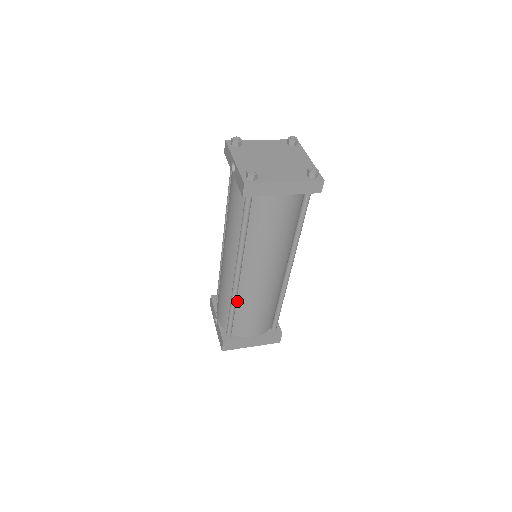
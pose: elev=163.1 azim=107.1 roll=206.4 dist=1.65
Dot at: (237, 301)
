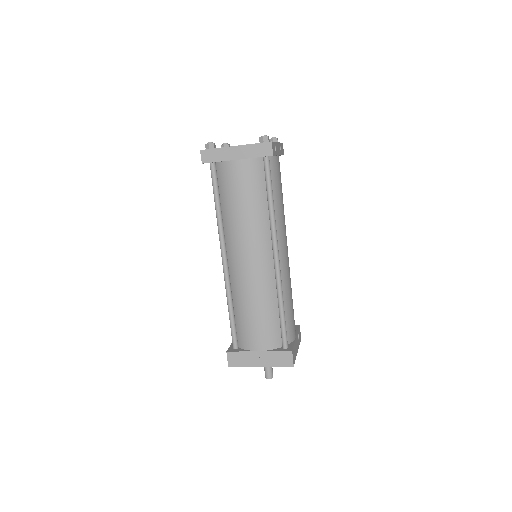
Dot at: (234, 298)
